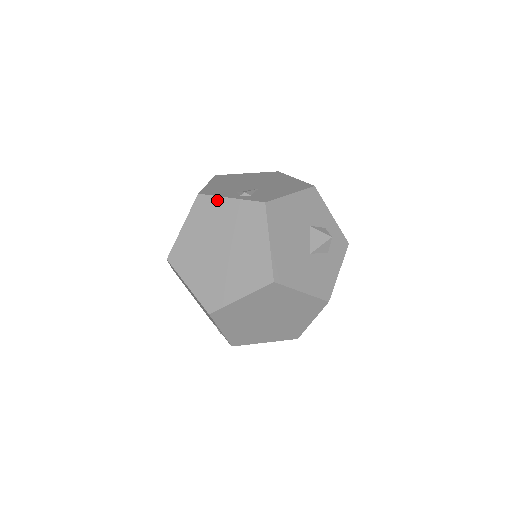
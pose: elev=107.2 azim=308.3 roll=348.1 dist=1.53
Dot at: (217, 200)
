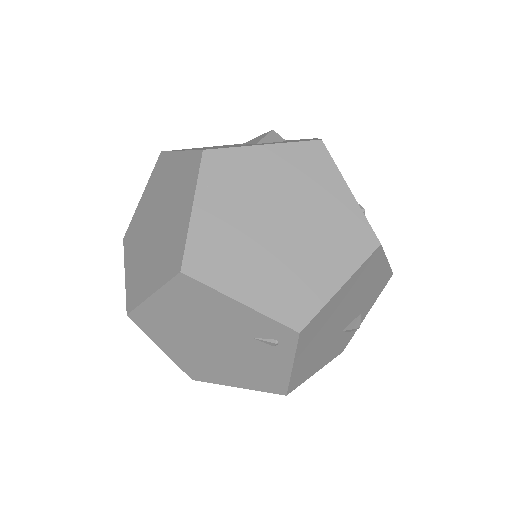
Dot at: (135, 215)
